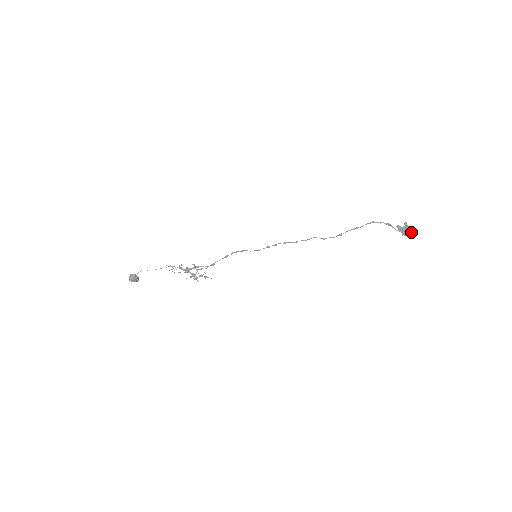
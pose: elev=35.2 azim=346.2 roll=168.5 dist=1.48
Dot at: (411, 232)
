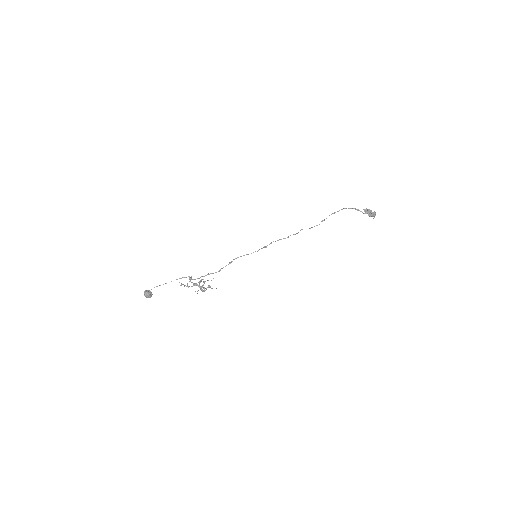
Dot at: (375, 213)
